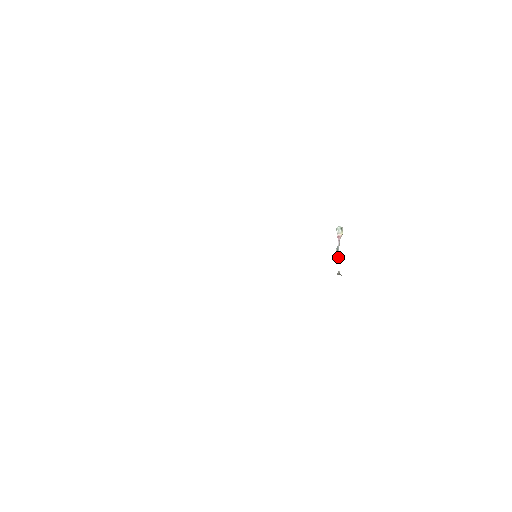
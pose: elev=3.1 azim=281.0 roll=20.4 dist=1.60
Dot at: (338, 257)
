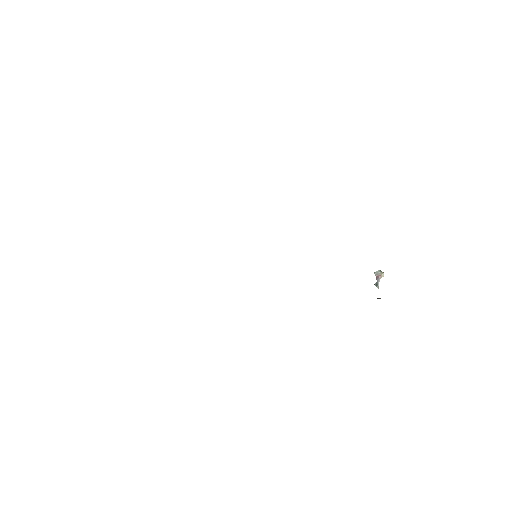
Dot at: occluded
